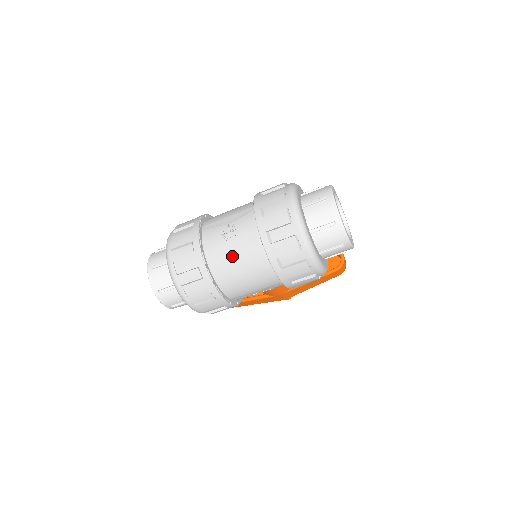
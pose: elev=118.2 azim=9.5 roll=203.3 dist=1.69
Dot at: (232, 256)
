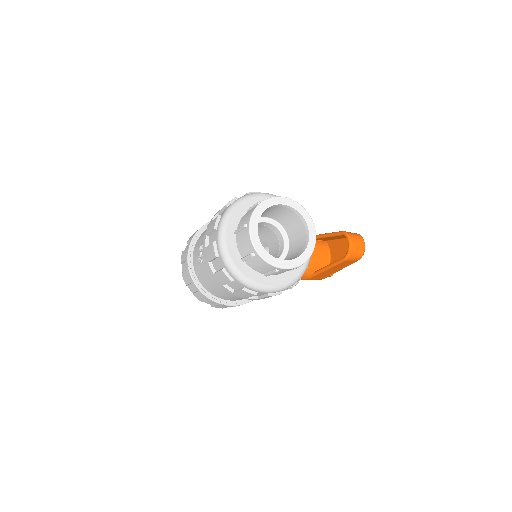
Dot at: (205, 276)
